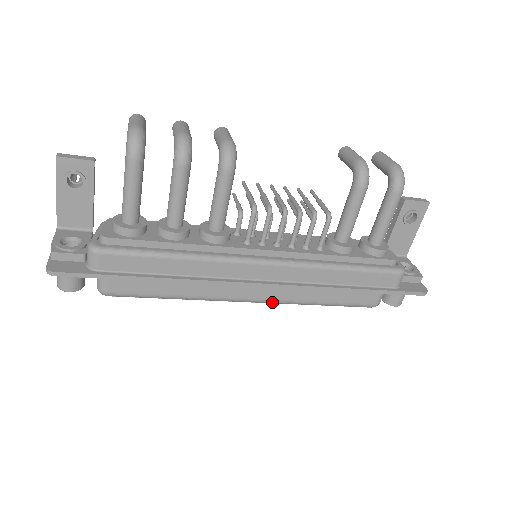
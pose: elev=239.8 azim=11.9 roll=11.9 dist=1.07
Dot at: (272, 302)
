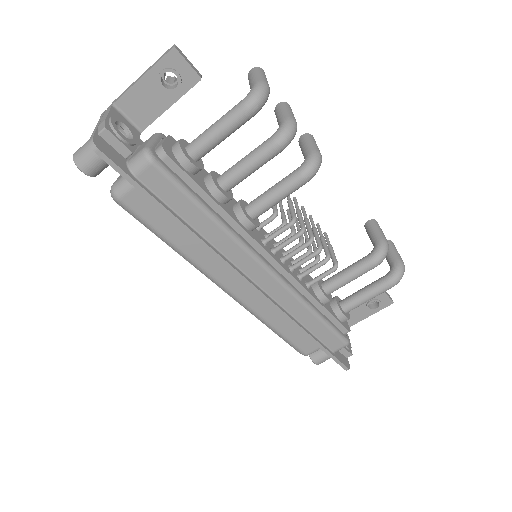
Dot at: (240, 302)
